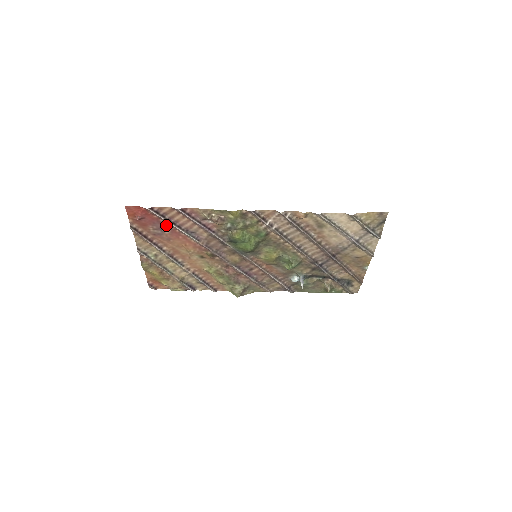
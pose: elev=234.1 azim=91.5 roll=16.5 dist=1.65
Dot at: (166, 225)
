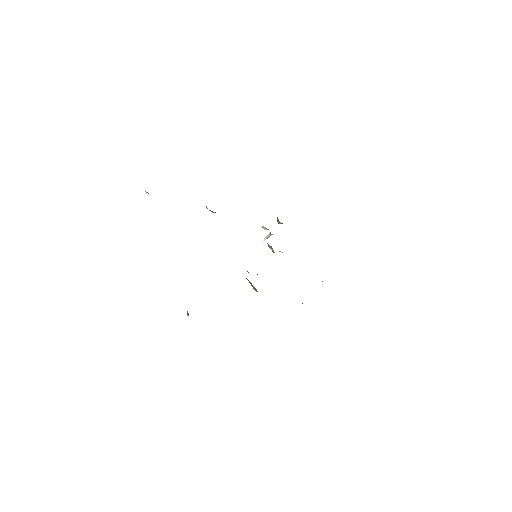
Dot at: occluded
